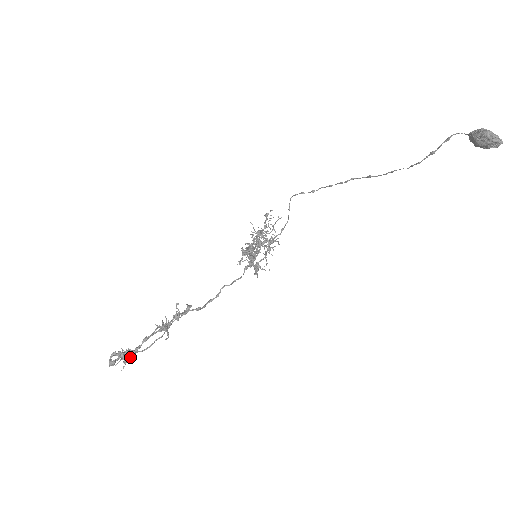
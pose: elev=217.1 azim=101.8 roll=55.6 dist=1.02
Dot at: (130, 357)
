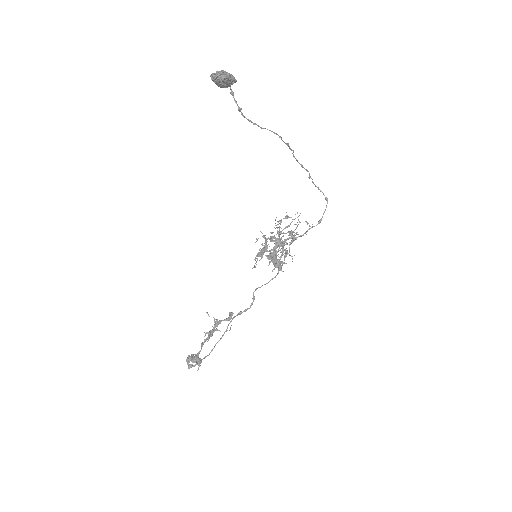
Dot at: (191, 359)
